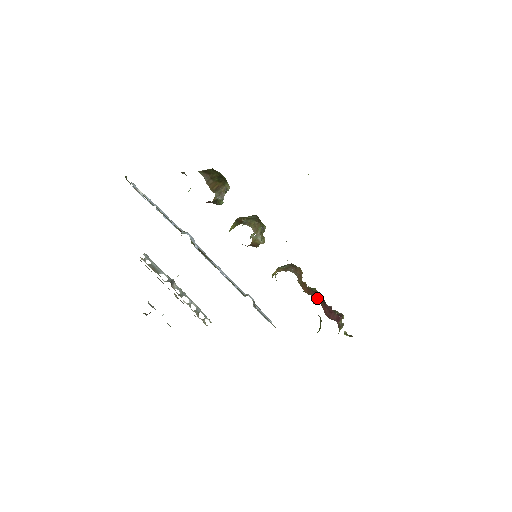
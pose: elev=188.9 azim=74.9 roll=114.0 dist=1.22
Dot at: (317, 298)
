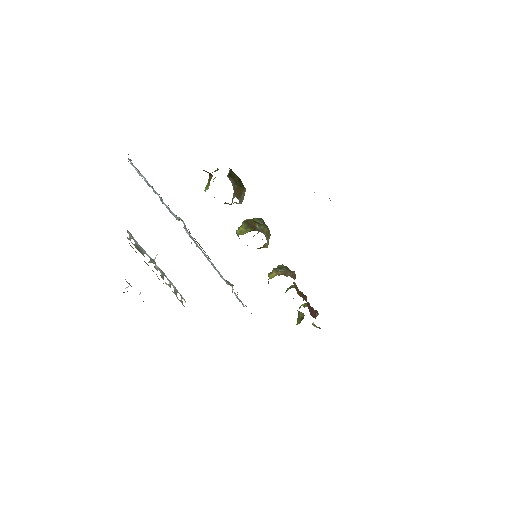
Dot at: (305, 299)
